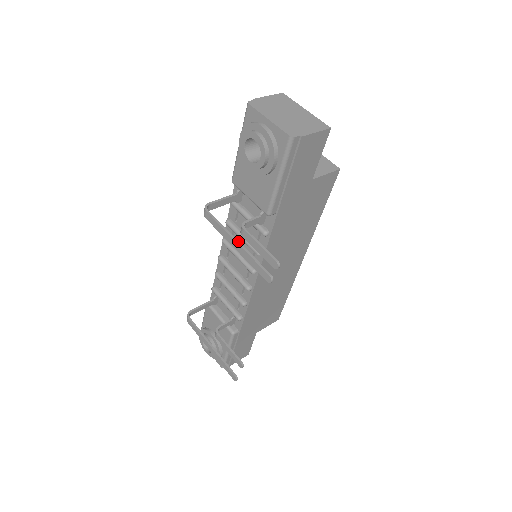
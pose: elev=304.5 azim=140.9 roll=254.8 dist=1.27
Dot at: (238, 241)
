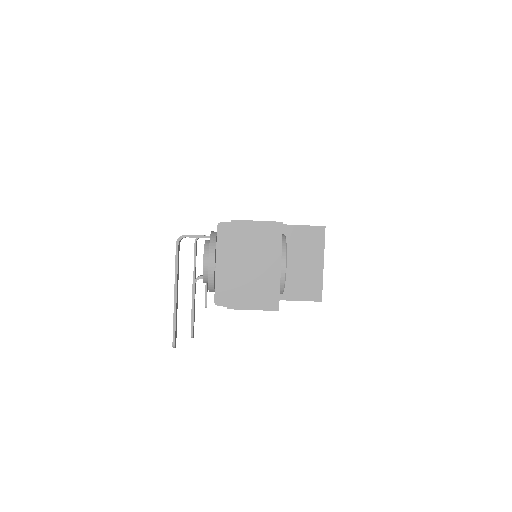
Dot at: (176, 295)
